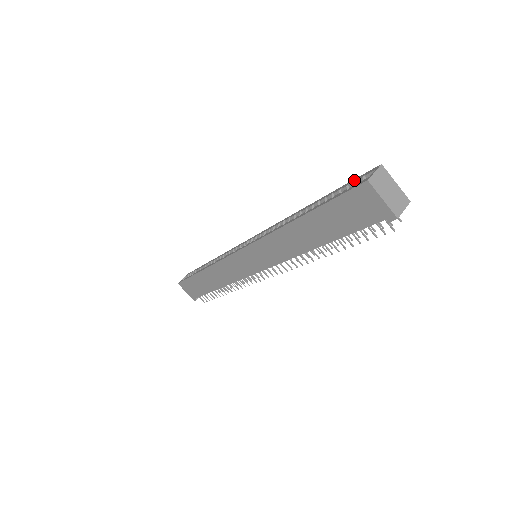
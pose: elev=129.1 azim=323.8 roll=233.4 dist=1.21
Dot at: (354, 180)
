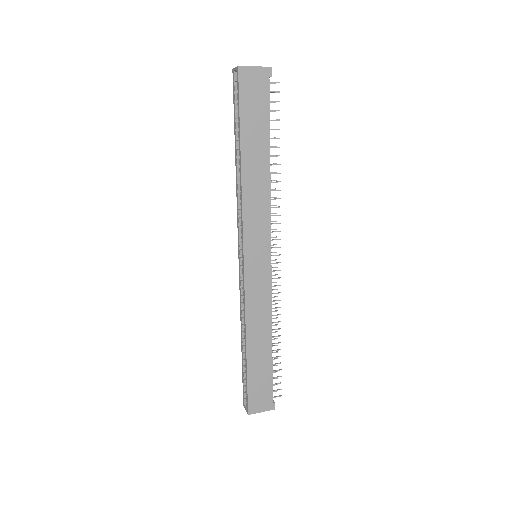
Dot at: (234, 96)
